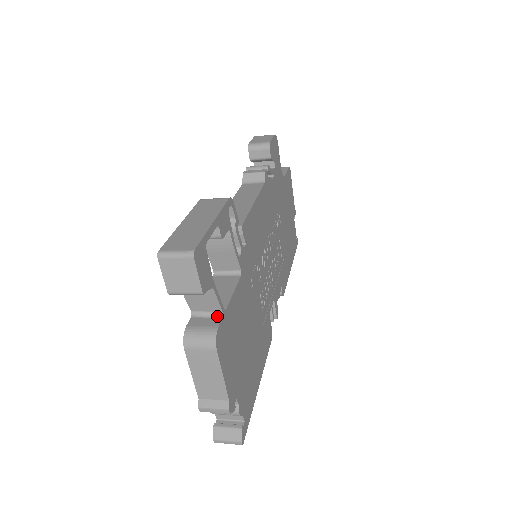
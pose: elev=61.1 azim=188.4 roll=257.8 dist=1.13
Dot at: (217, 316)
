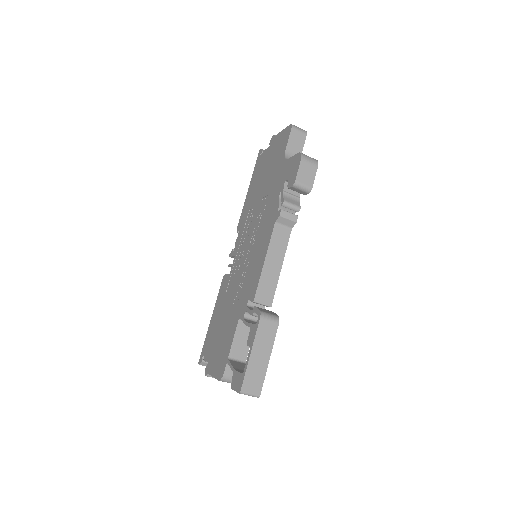
Dot at: occluded
